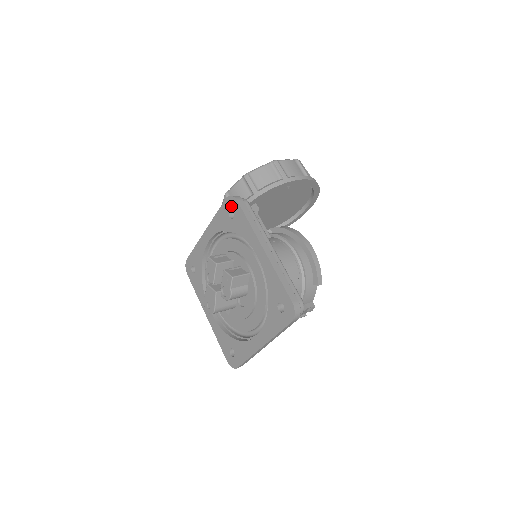
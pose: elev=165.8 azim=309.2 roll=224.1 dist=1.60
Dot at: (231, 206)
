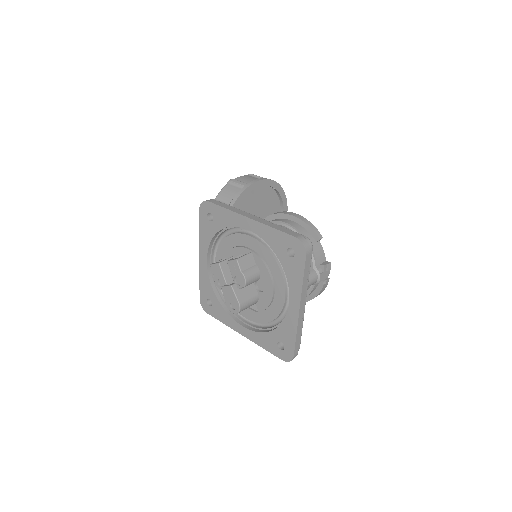
Dot at: (206, 211)
